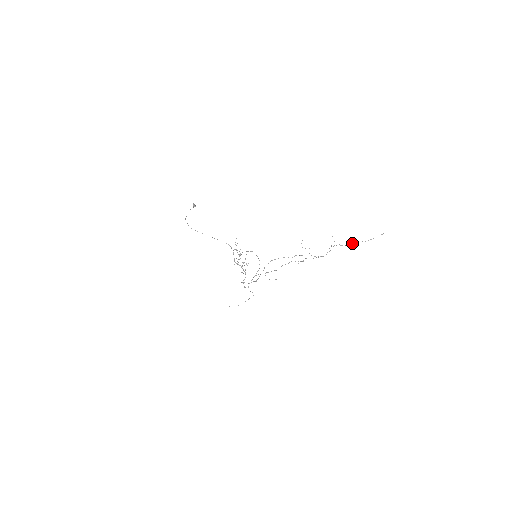
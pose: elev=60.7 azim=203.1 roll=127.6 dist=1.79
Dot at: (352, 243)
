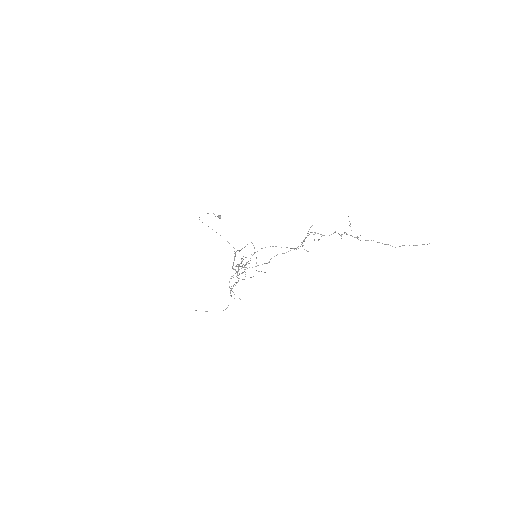
Dot at: occluded
